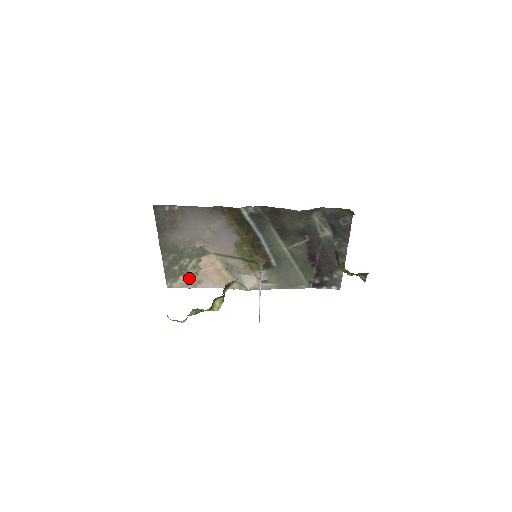
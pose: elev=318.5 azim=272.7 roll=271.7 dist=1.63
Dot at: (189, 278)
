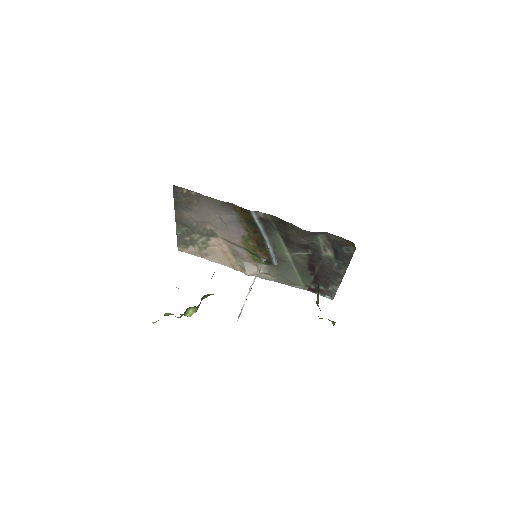
Dot at: (198, 249)
